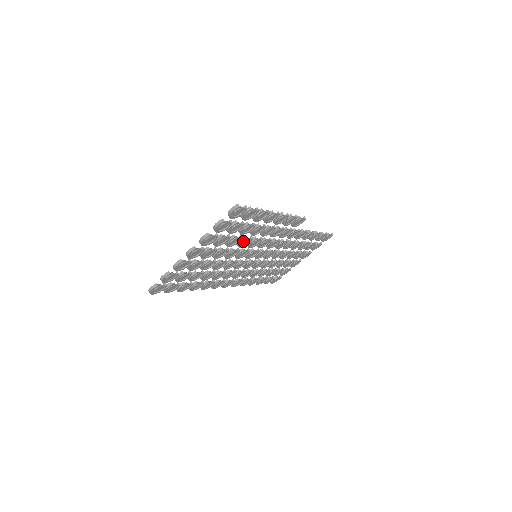
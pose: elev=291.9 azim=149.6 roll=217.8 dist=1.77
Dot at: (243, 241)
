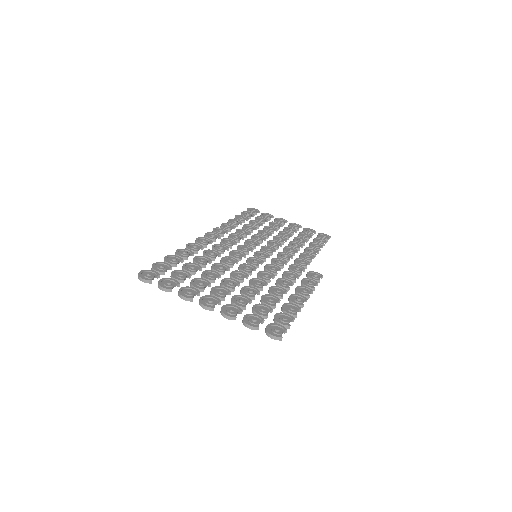
Dot at: (257, 288)
